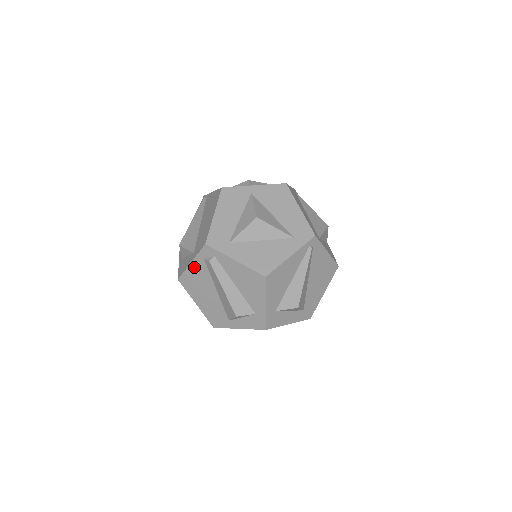
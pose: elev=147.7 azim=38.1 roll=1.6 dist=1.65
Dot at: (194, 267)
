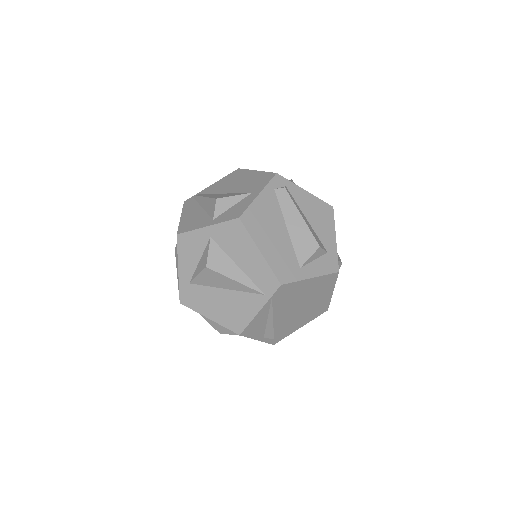
Dot at: (262, 200)
